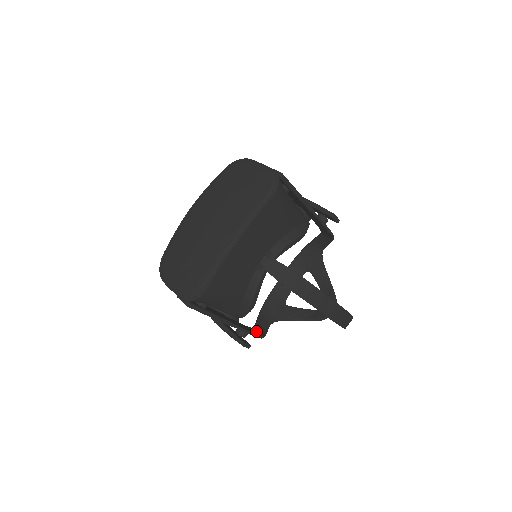
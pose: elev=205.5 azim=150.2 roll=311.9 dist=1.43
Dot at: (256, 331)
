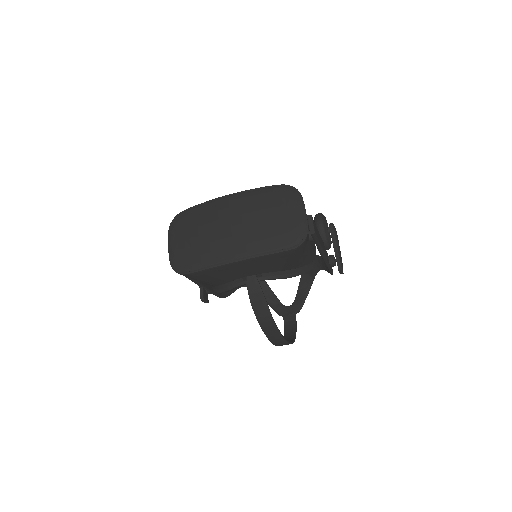
Dot at: occluded
